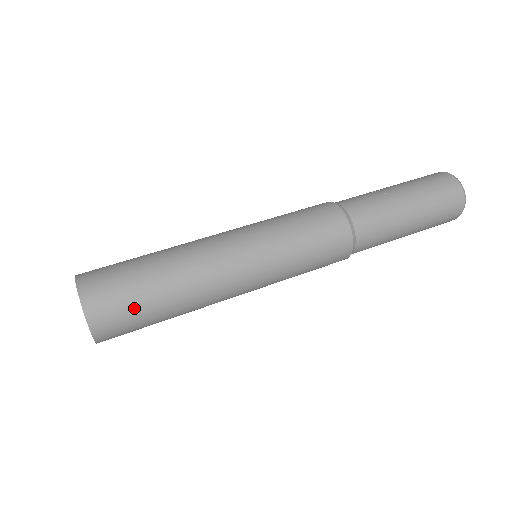
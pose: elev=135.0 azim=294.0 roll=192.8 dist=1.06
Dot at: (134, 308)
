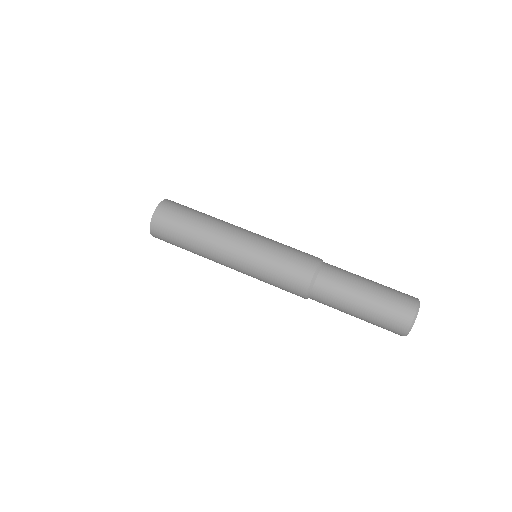
Dot at: (176, 221)
